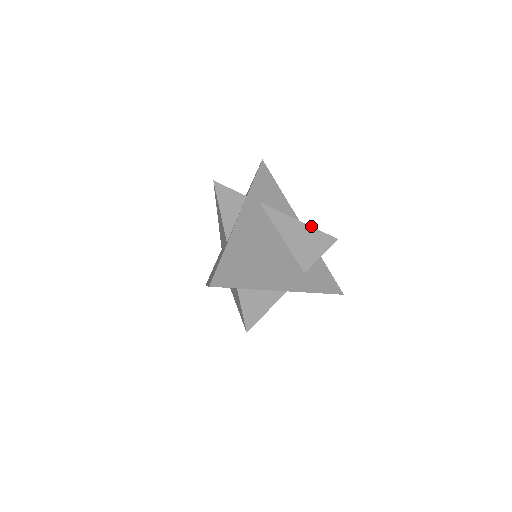
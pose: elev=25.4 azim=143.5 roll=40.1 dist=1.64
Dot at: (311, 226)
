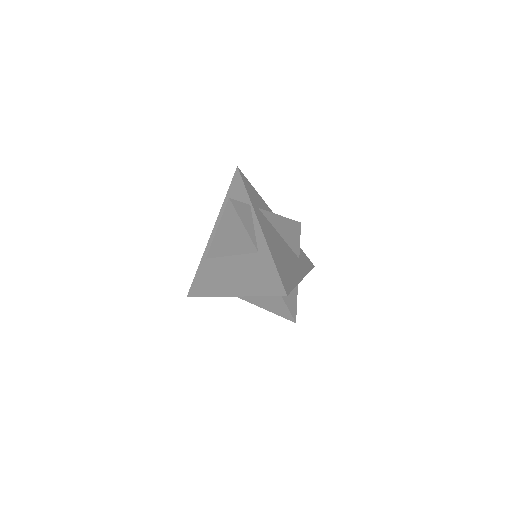
Dot at: (287, 218)
